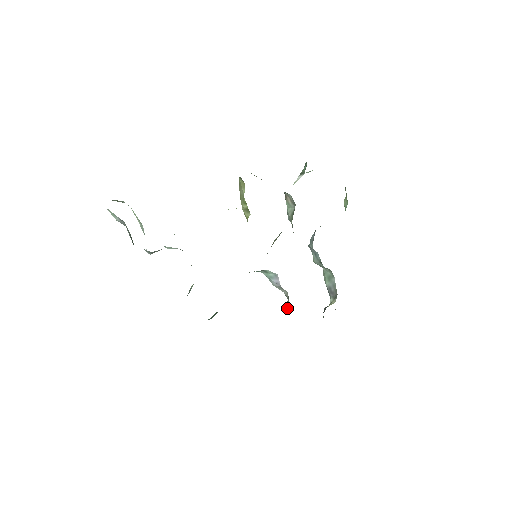
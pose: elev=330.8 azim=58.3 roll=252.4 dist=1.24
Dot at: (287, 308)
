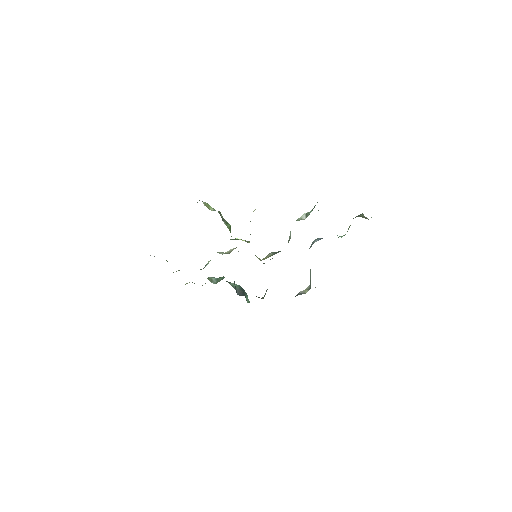
Dot at: (265, 293)
